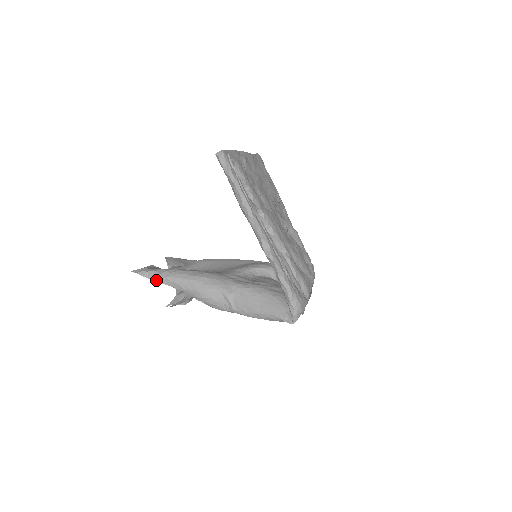
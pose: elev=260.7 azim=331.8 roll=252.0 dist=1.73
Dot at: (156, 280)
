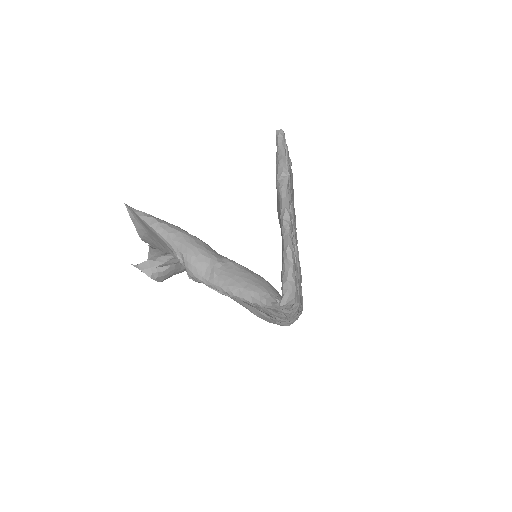
Dot at: (146, 221)
